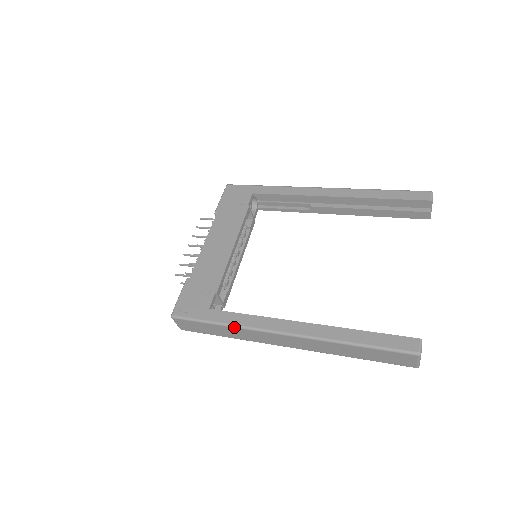
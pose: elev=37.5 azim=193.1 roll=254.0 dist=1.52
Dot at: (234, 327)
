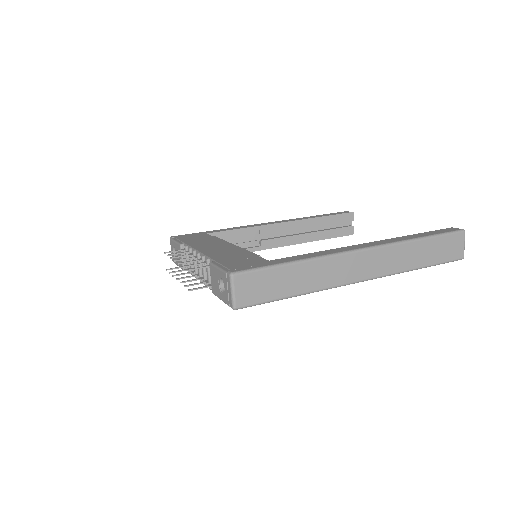
Dot at: (312, 260)
